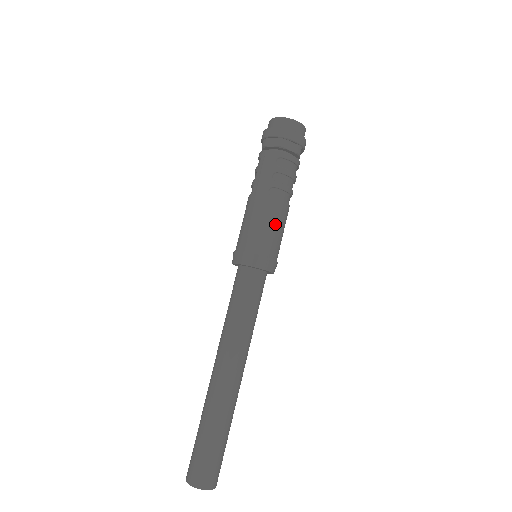
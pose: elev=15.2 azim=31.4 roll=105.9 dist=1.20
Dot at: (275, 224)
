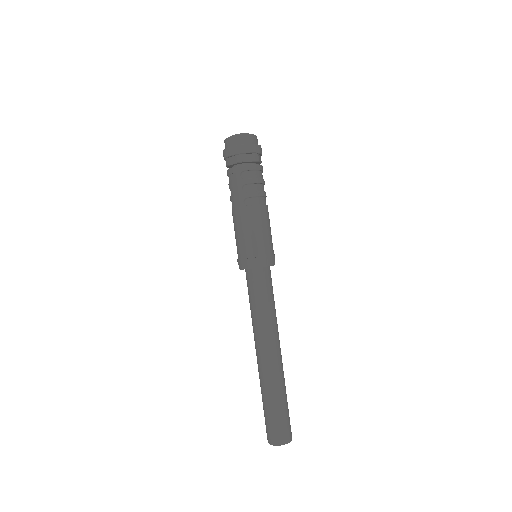
Dot at: (259, 227)
